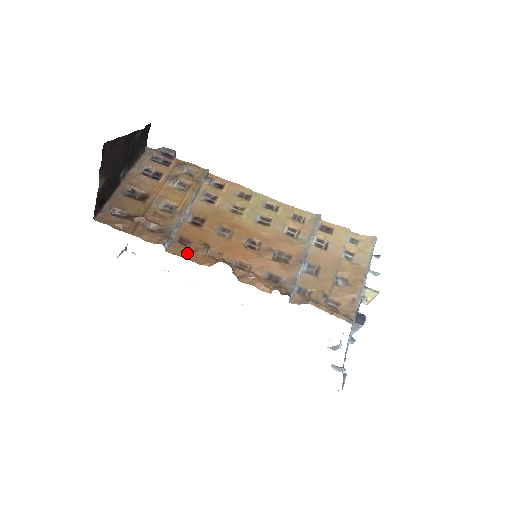
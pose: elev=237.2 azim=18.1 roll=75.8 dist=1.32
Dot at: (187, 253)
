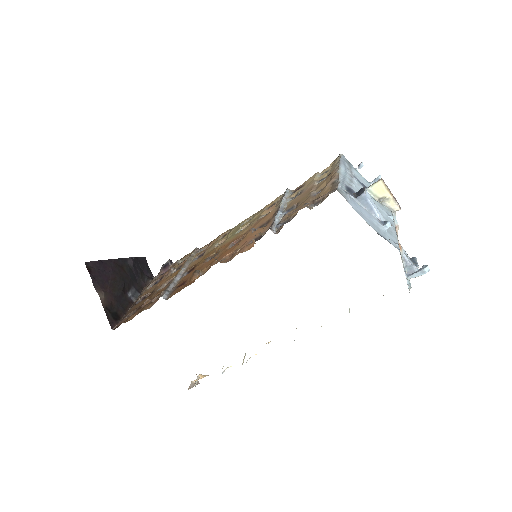
Dot at: occluded
